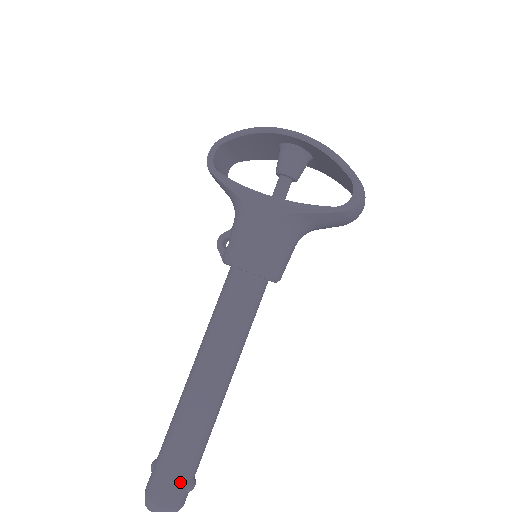
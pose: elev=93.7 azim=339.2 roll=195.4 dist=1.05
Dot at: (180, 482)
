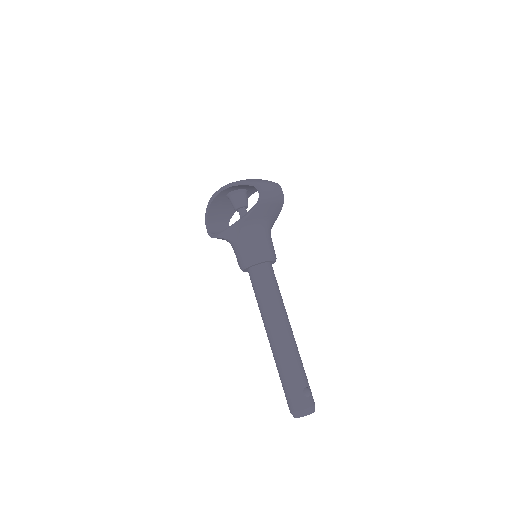
Dot at: (297, 393)
